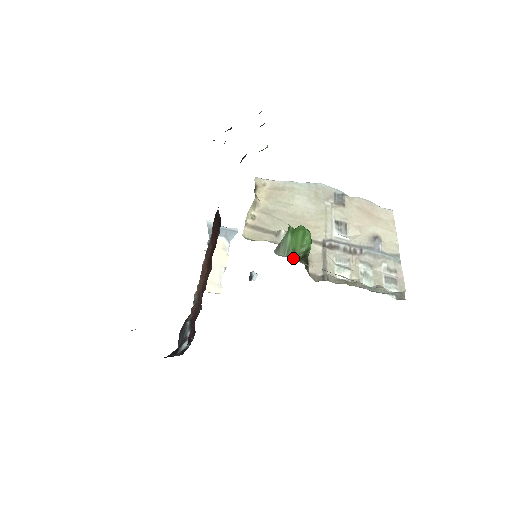
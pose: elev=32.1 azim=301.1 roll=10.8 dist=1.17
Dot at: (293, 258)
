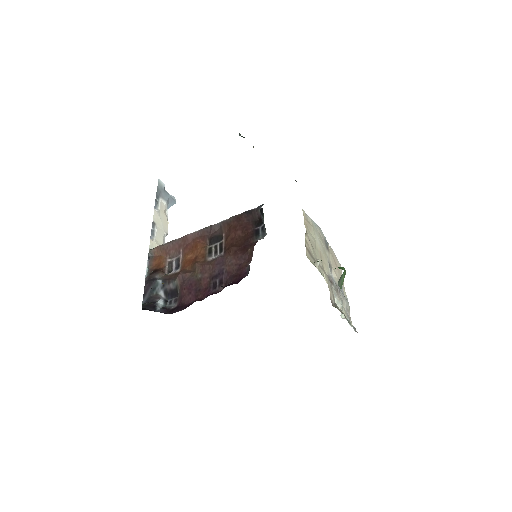
Dot at: occluded
